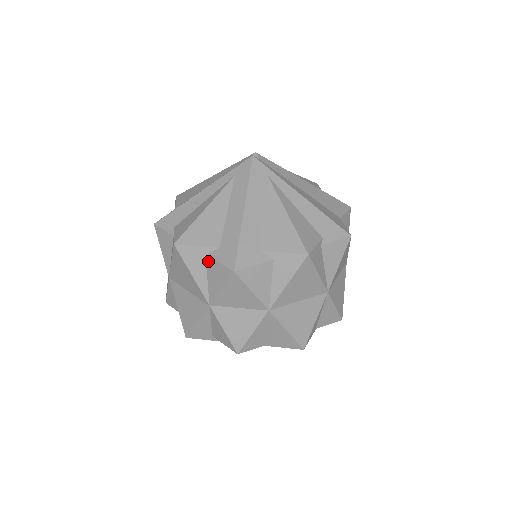
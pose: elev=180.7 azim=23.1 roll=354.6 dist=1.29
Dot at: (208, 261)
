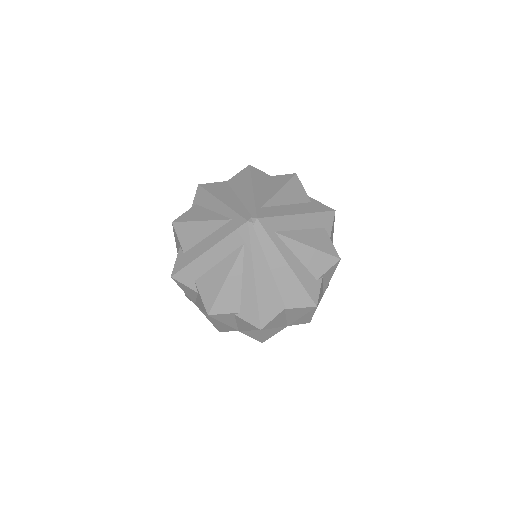
Dot at: (179, 251)
